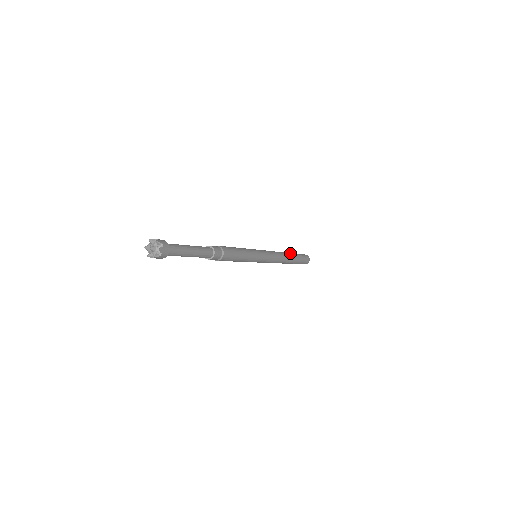
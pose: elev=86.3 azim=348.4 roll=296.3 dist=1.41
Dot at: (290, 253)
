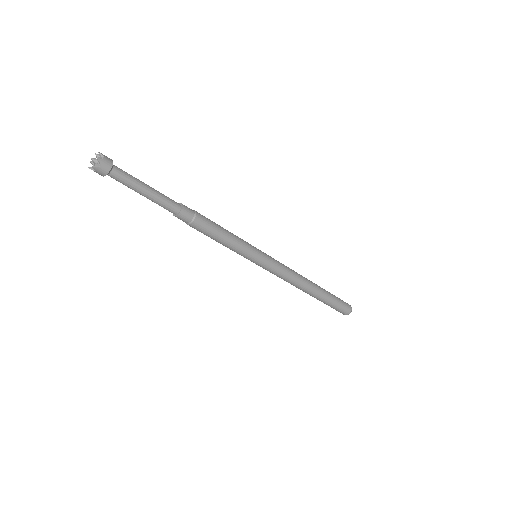
Dot at: occluded
